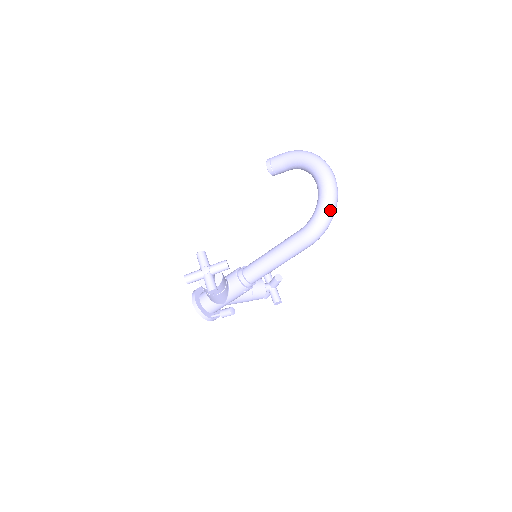
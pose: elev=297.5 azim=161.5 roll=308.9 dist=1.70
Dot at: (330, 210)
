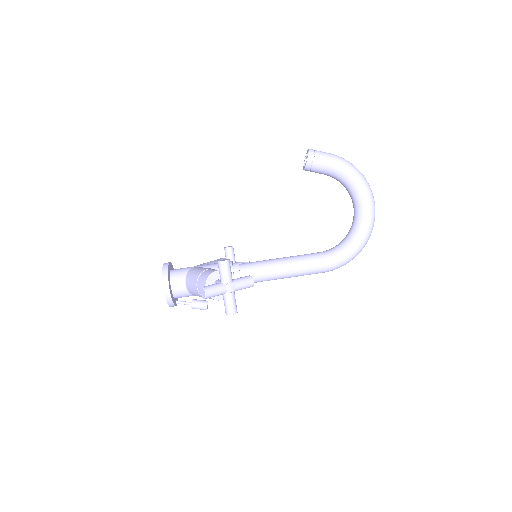
Dot at: occluded
